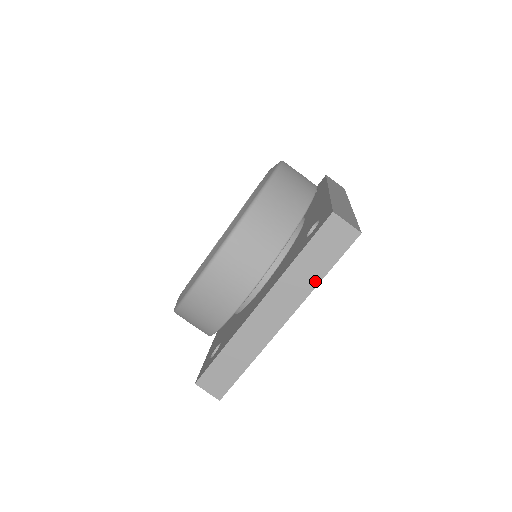
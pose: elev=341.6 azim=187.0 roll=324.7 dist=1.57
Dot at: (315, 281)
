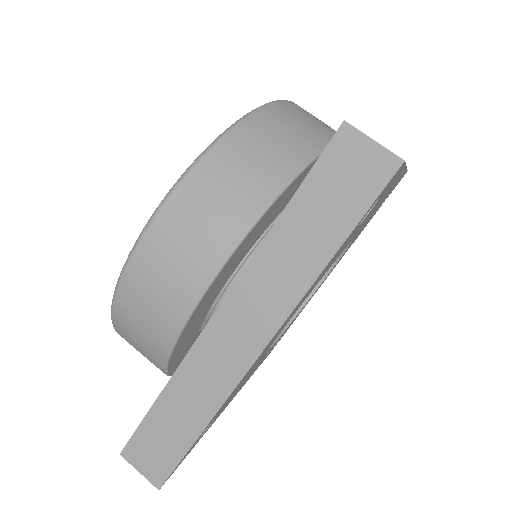
Dot at: (315, 266)
